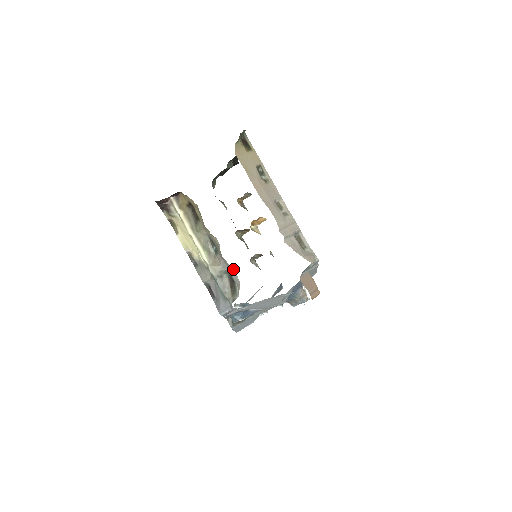
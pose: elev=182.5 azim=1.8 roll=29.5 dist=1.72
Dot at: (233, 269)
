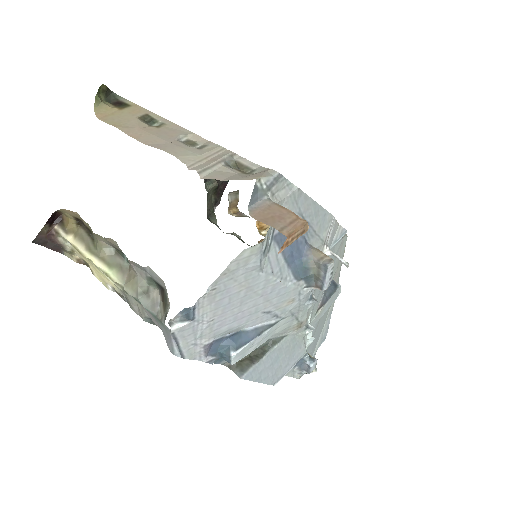
Dot at: (148, 268)
